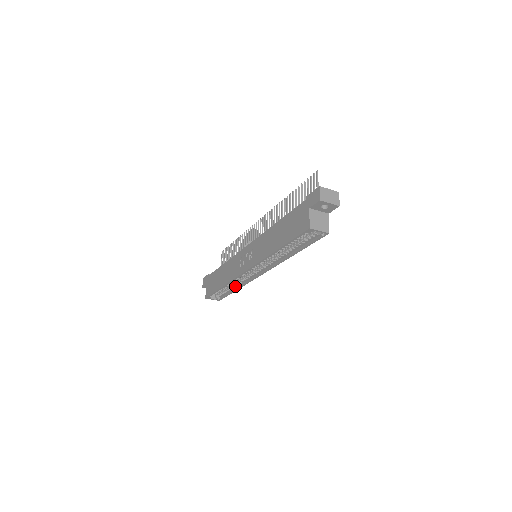
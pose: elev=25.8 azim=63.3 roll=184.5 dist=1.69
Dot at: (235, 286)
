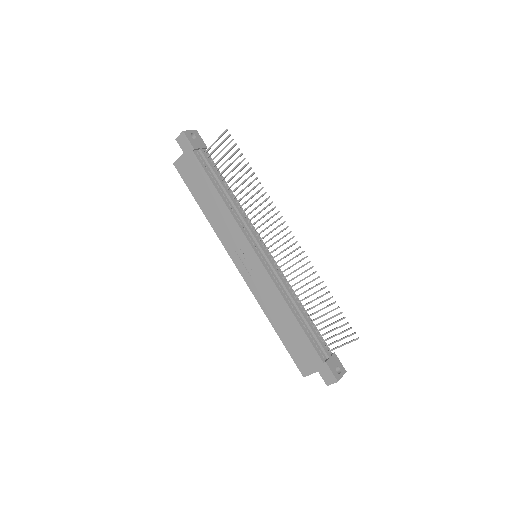
Dot at: occluded
